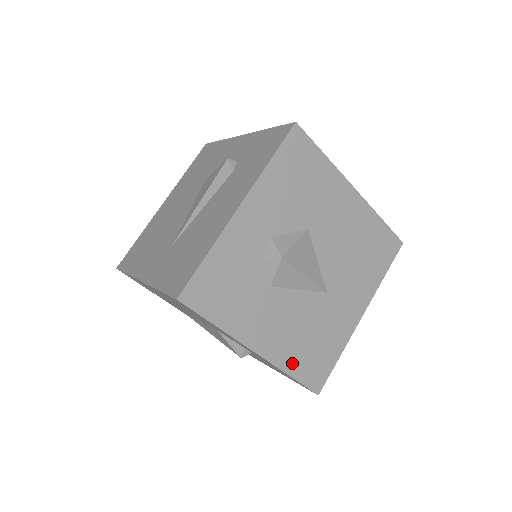
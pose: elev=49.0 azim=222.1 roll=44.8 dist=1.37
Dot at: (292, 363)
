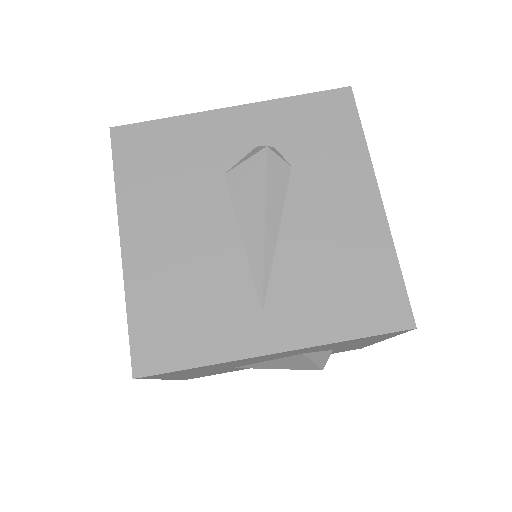
Dot at: occluded
